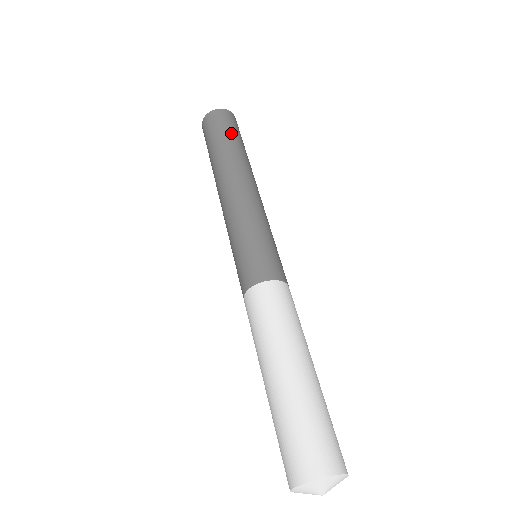
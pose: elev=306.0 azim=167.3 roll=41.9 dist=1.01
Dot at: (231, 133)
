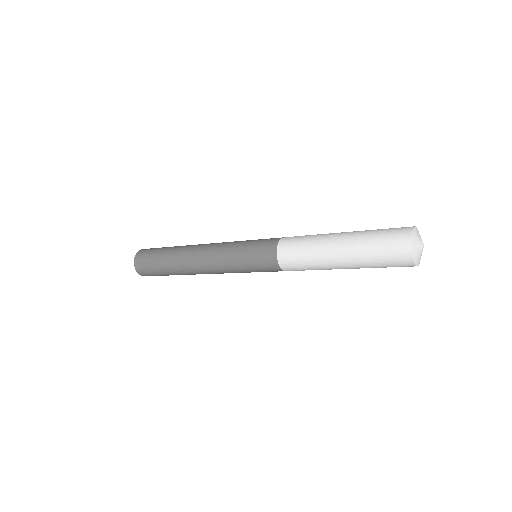
Dot at: occluded
